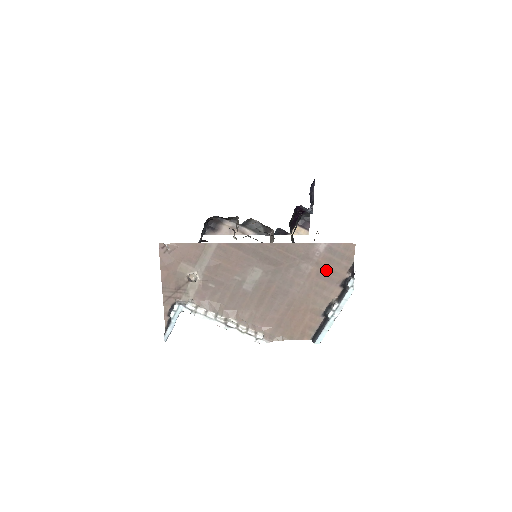
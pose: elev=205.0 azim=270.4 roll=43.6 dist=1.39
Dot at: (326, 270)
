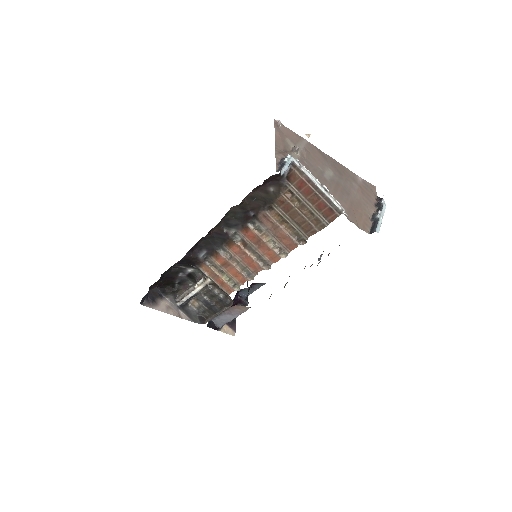
Dot at: (365, 193)
